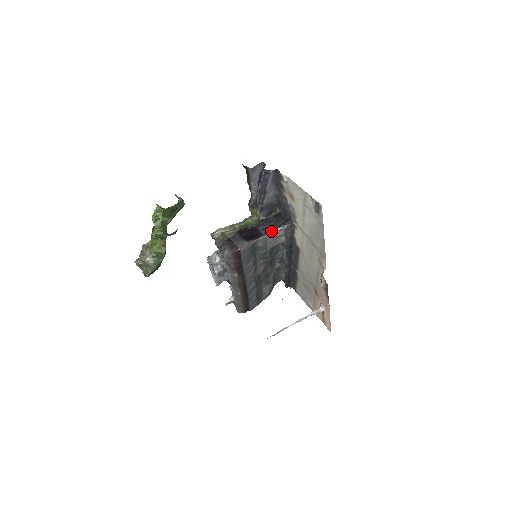
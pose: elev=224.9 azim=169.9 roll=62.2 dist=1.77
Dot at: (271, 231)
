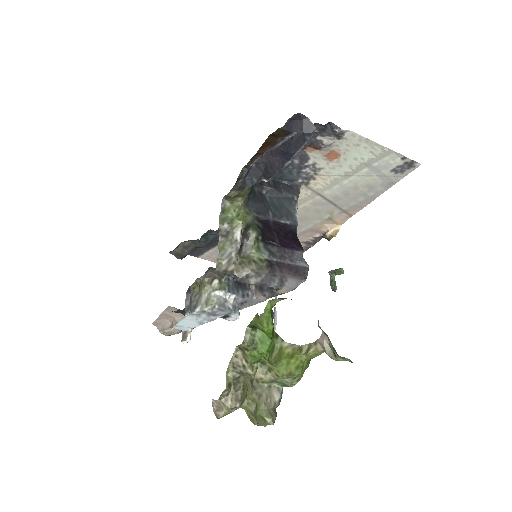
Dot at: (294, 214)
